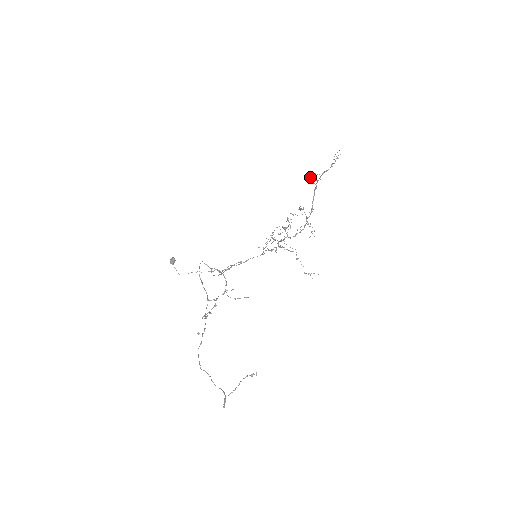
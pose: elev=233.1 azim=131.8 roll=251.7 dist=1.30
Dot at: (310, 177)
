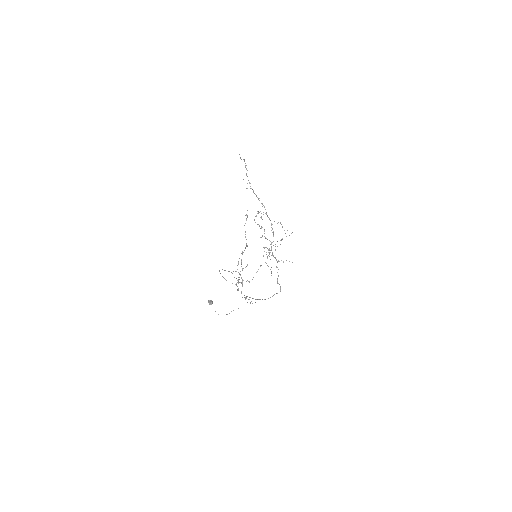
Dot at: (246, 188)
